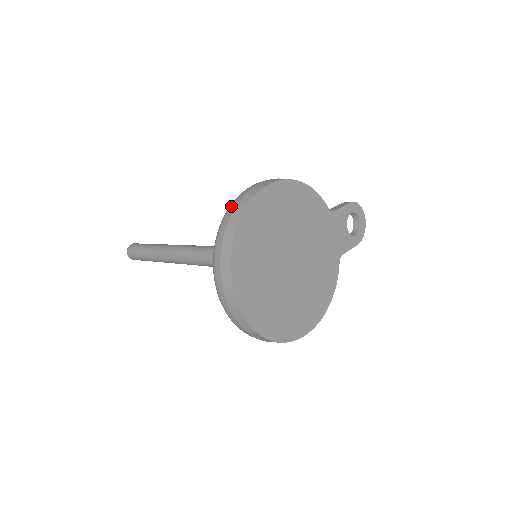
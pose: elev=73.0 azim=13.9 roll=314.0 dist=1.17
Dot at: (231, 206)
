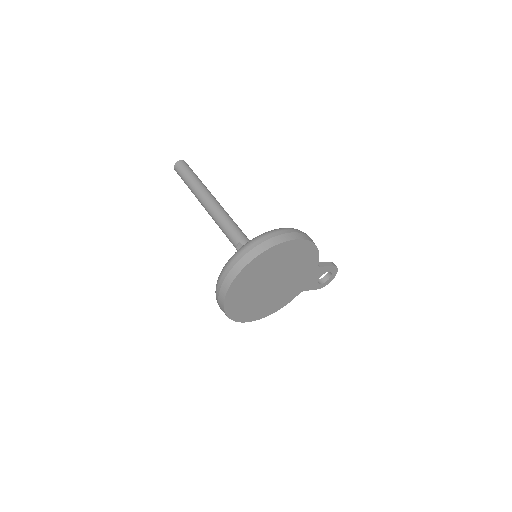
Dot at: (266, 236)
